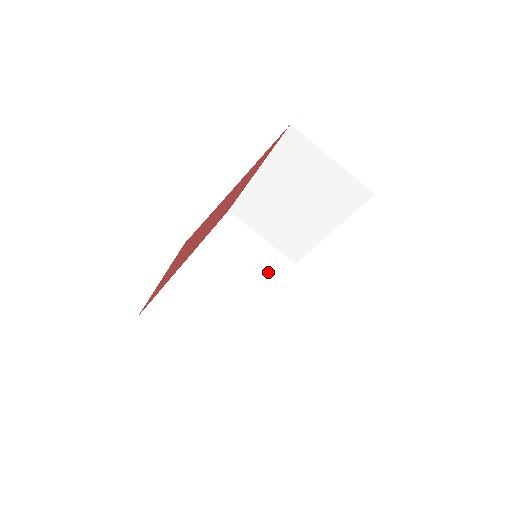
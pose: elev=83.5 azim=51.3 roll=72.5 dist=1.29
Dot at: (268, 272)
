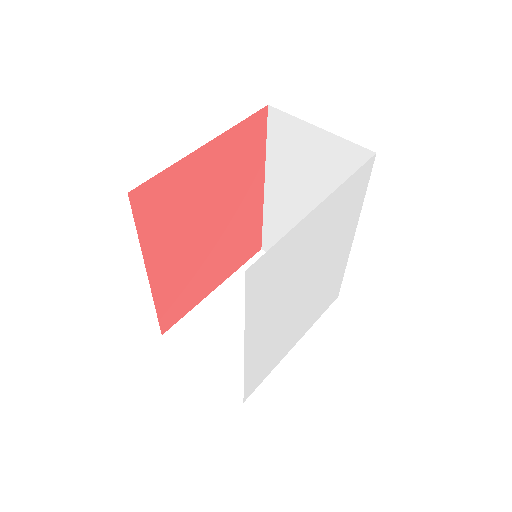
Dot at: occluded
